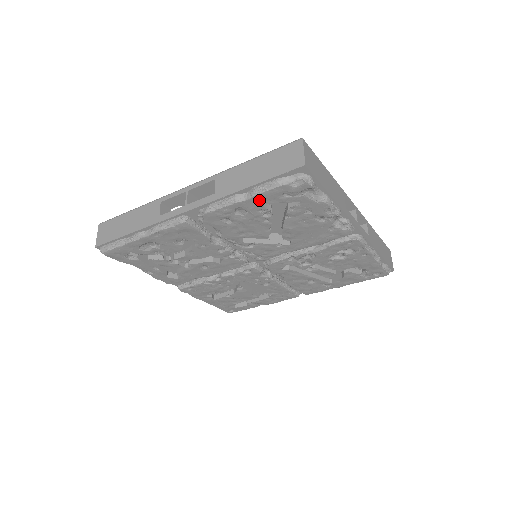
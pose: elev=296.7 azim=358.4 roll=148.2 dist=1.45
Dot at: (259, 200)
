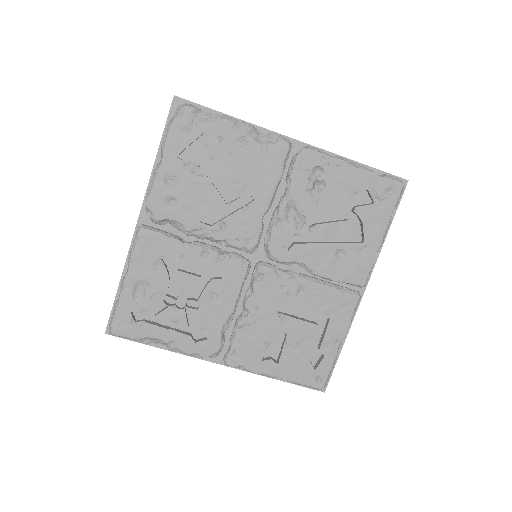
Dot at: (171, 154)
